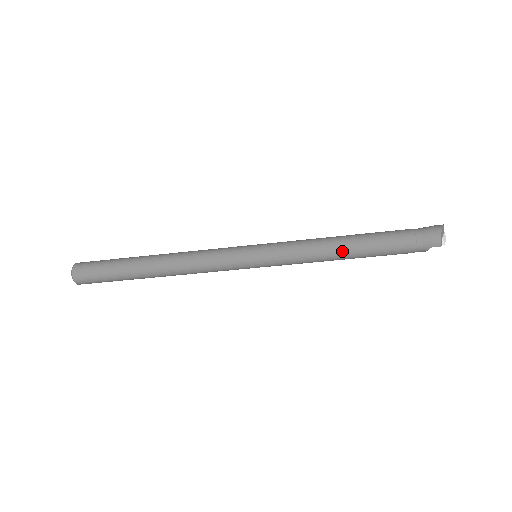
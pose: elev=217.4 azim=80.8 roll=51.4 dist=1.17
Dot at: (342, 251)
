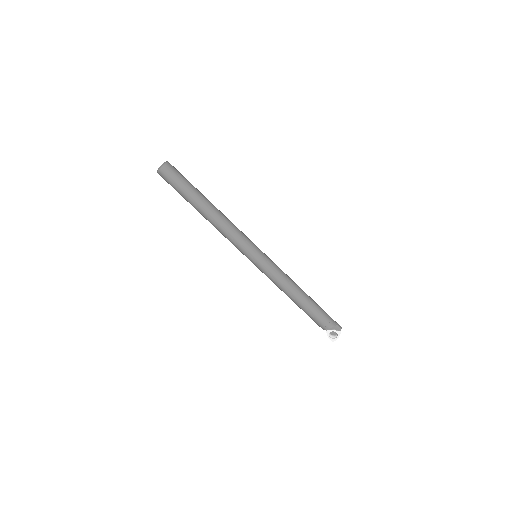
Dot at: (300, 288)
